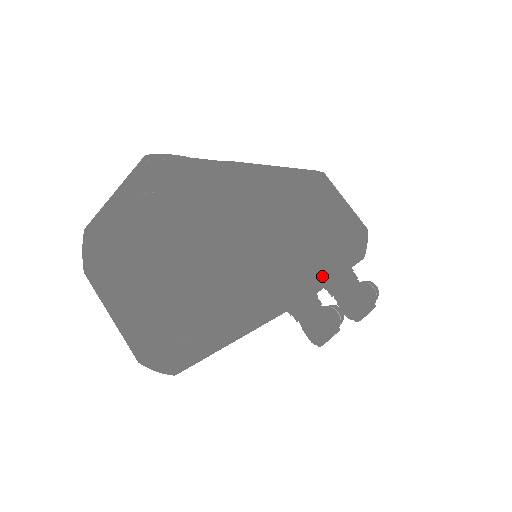
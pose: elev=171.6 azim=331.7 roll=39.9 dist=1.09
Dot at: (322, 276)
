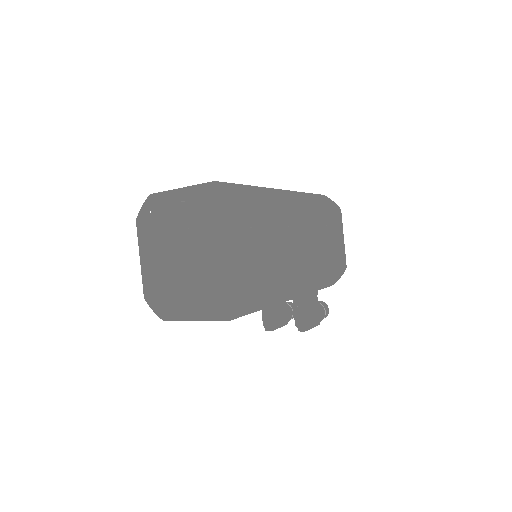
Dot at: (290, 298)
